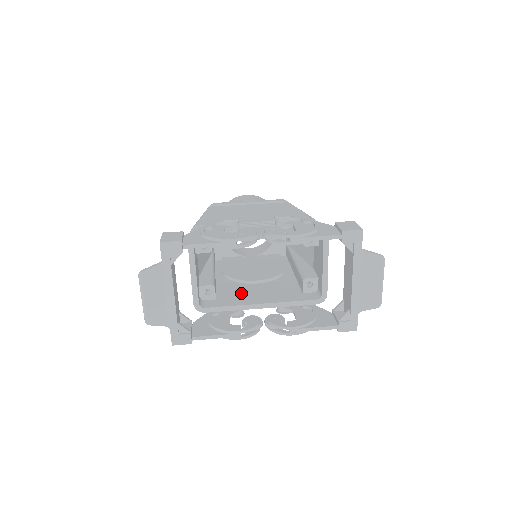
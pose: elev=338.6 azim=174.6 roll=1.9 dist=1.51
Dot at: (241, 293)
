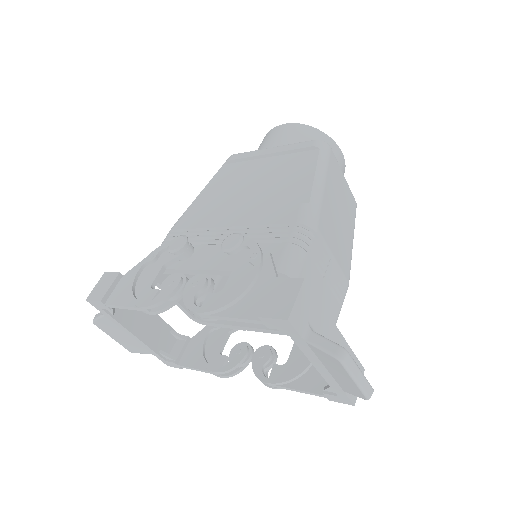
Dot at: occluded
